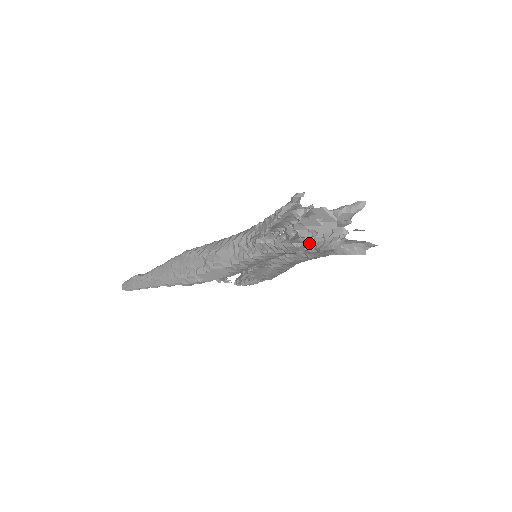
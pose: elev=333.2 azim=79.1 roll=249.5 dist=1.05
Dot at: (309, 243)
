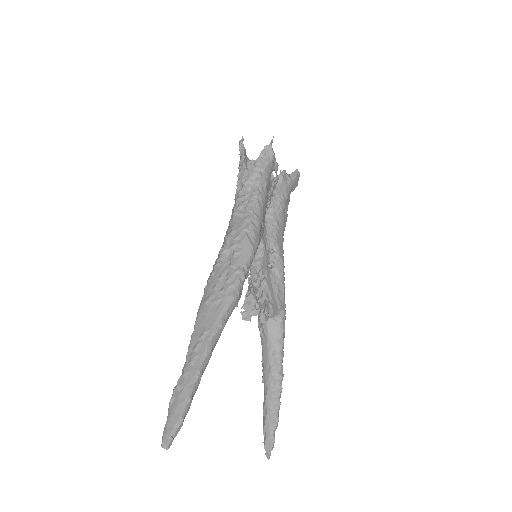
Dot at: occluded
